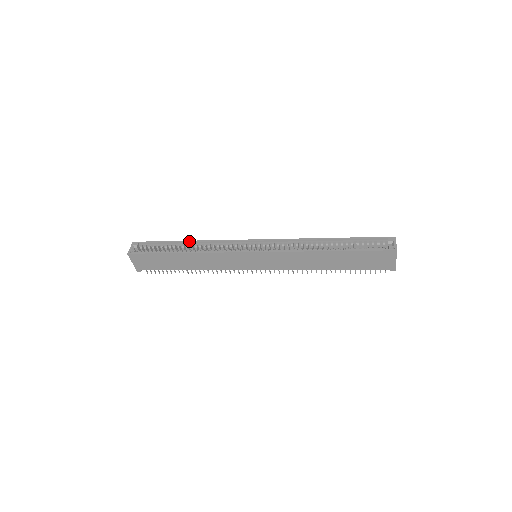
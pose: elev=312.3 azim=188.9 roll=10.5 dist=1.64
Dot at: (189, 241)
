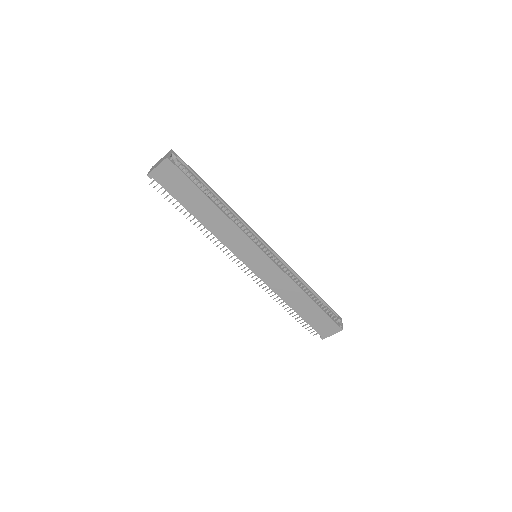
Dot at: (221, 198)
